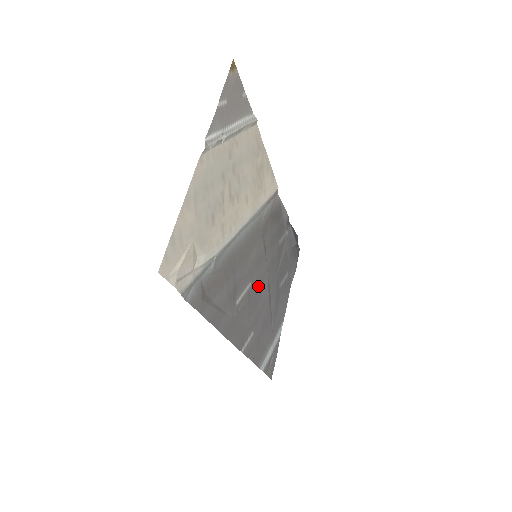
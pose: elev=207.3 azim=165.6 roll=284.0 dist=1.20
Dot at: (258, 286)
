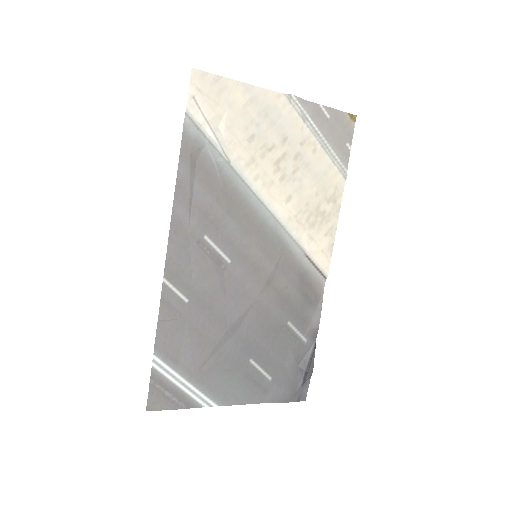
Dot at: (233, 286)
